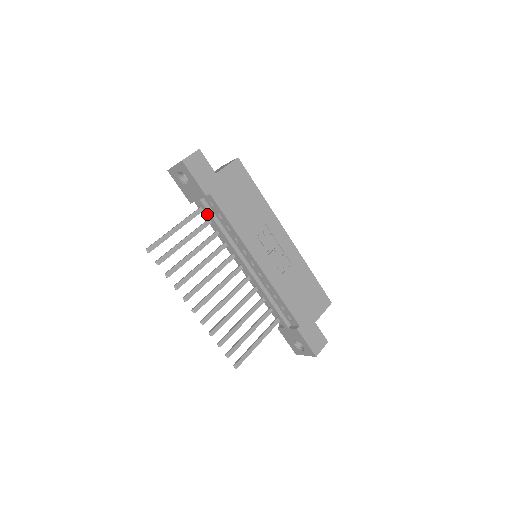
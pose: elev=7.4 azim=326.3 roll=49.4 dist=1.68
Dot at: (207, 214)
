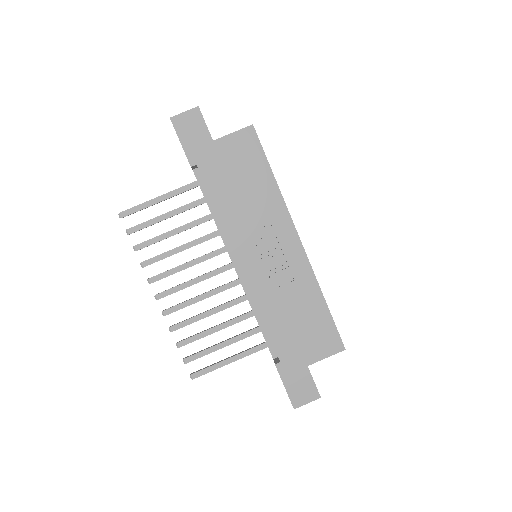
Dot at: (201, 189)
